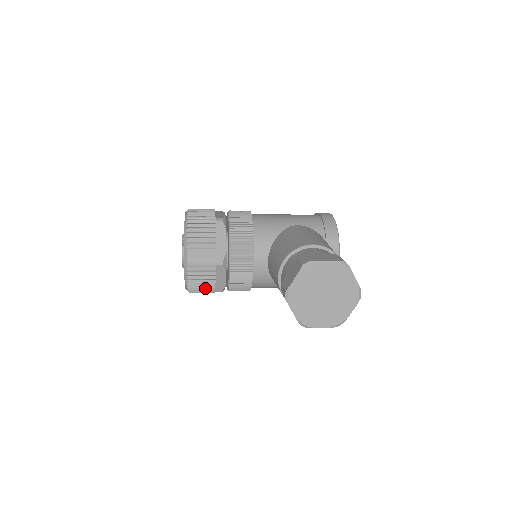
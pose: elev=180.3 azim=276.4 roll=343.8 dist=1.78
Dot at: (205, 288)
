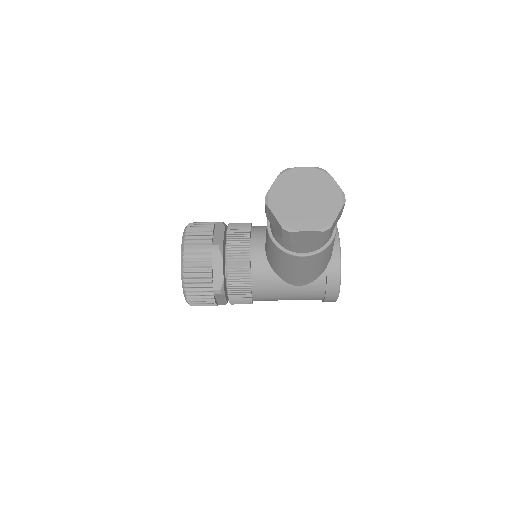
Dot at: (202, 281)
